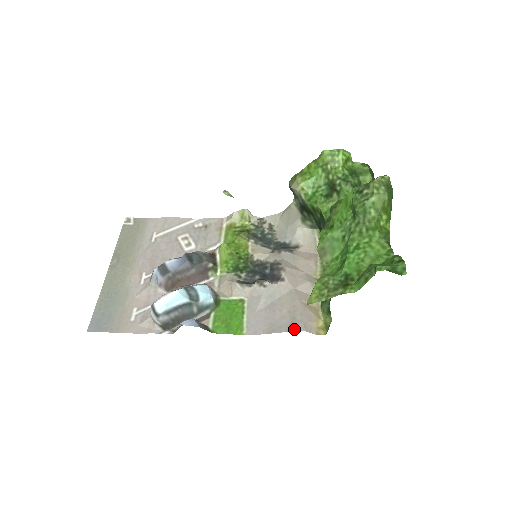
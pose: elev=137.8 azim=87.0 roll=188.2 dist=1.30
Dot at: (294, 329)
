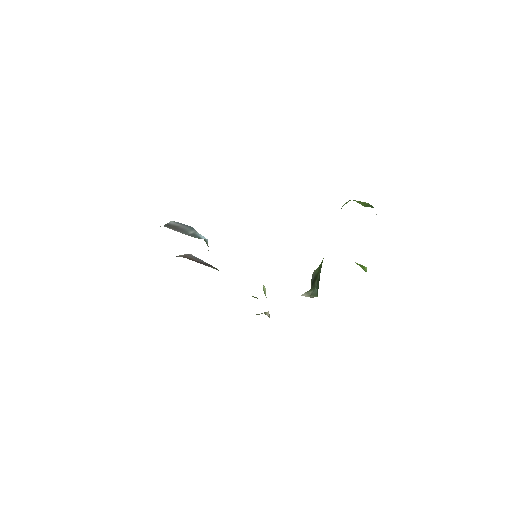
Dot at: occluded
